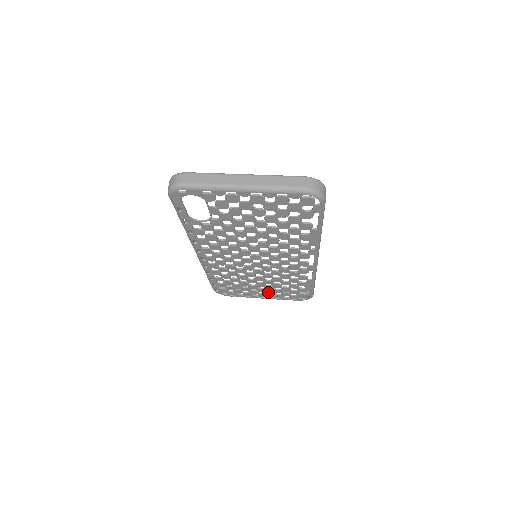
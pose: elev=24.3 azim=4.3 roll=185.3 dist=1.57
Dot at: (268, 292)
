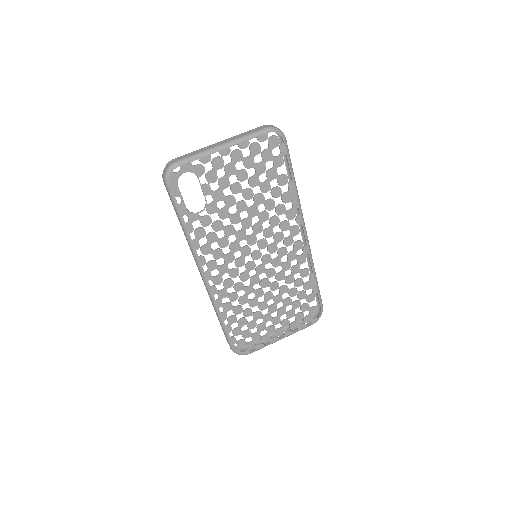
Dot at: (283, 321)
